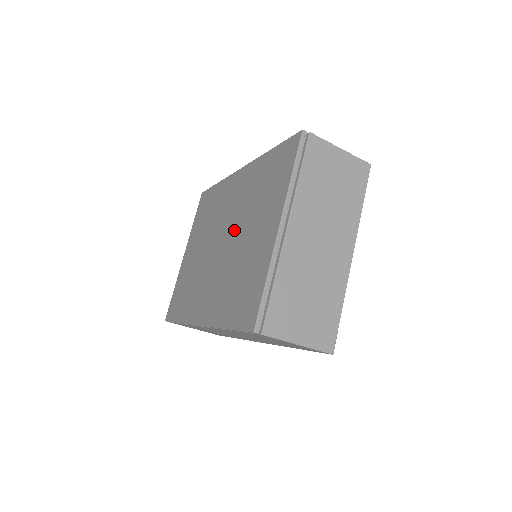
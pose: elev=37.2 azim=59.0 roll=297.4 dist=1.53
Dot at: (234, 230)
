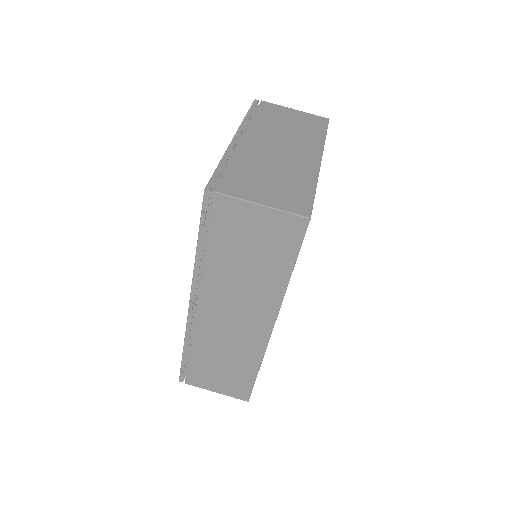
Dot at: occluded
